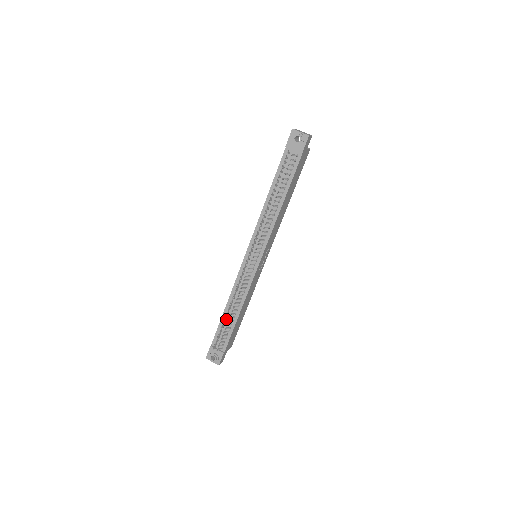
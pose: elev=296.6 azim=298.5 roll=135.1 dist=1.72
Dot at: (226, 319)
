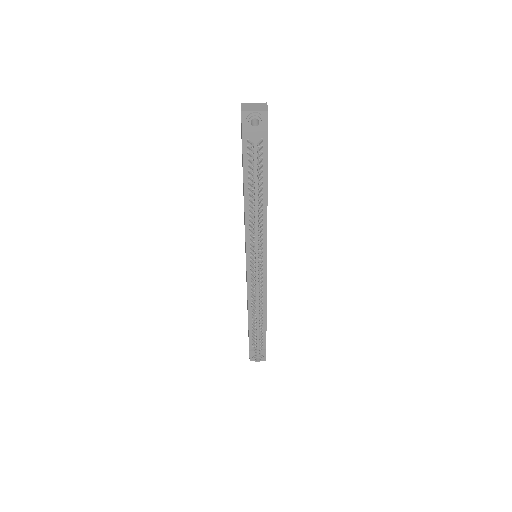
Dot at: (256, 327)
